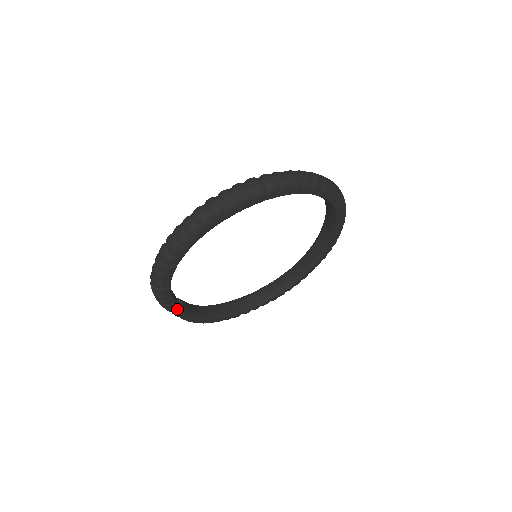
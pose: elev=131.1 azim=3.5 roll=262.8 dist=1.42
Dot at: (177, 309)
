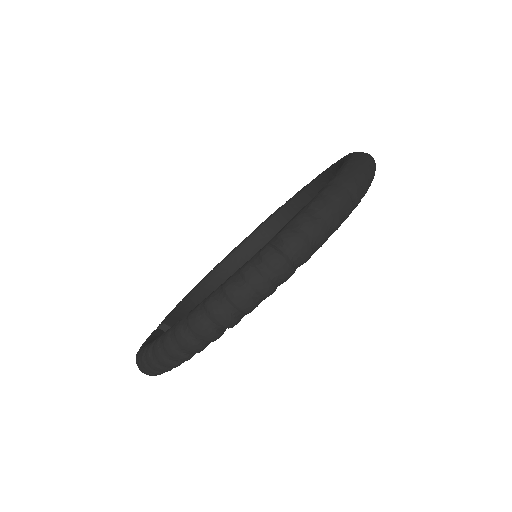
Dot at: occluded
